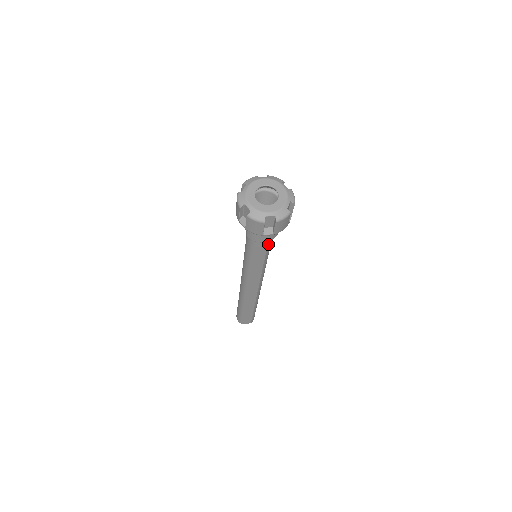
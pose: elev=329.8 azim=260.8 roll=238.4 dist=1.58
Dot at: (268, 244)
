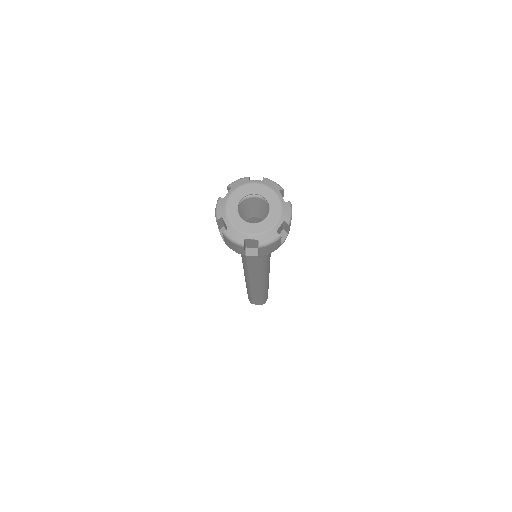
Dot at: occluded
